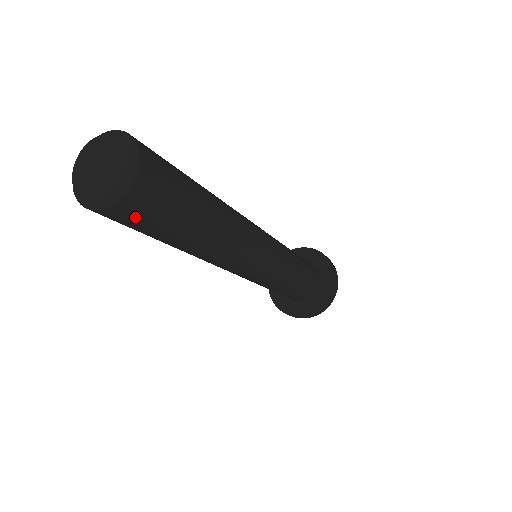
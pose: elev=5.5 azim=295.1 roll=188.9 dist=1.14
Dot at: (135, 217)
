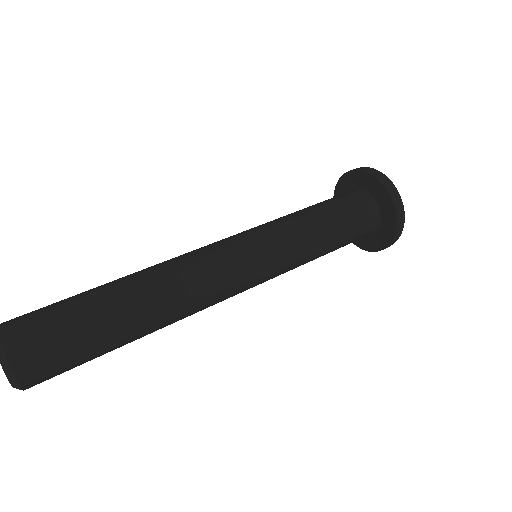
Dot at: occluded
